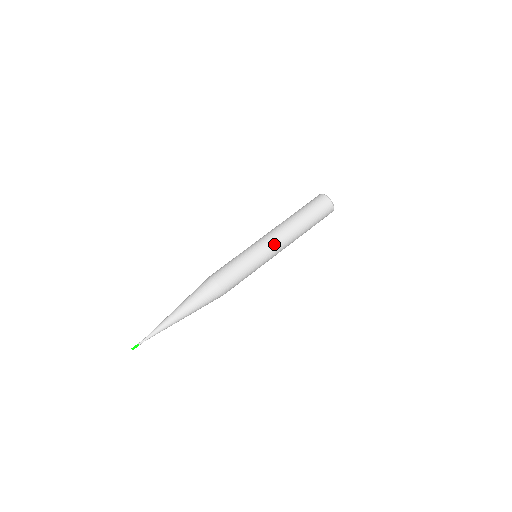
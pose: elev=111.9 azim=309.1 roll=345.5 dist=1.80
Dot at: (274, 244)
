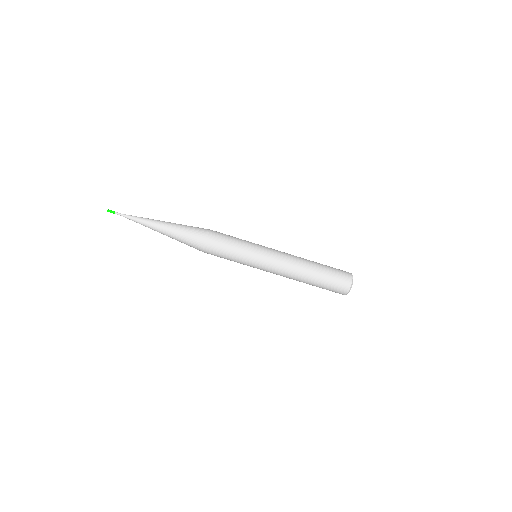
Dot at: (273, 271)
